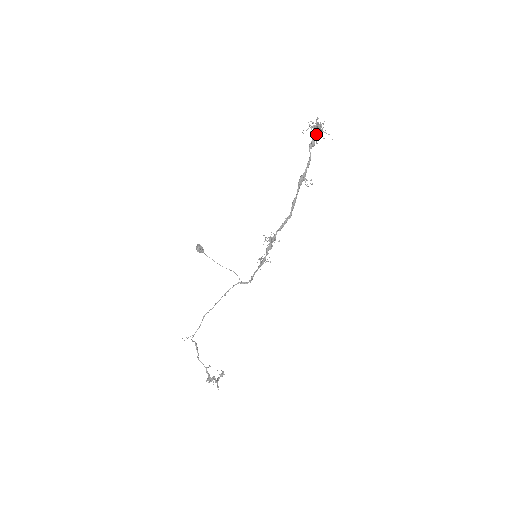
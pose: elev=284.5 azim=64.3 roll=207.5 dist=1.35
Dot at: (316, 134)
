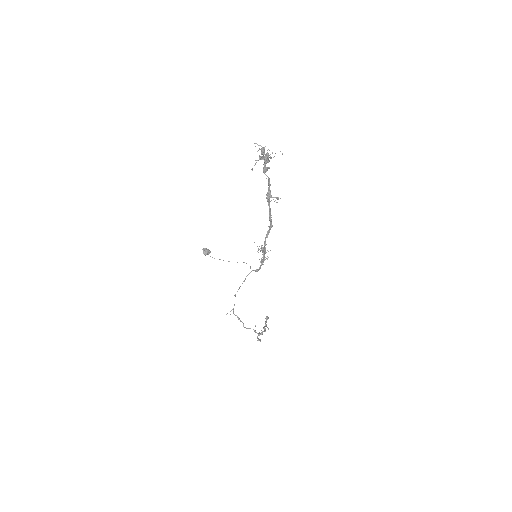
Dot at: (265, 162)
